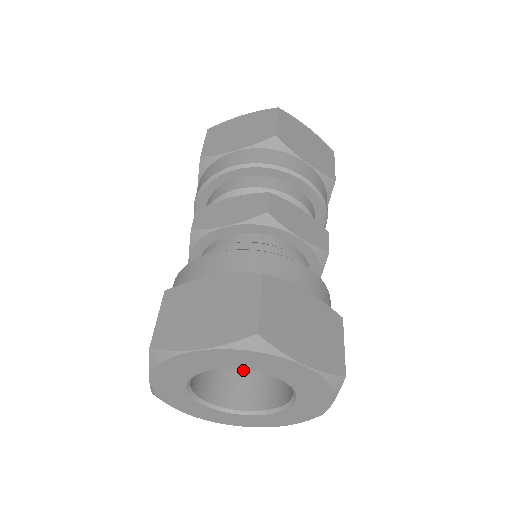
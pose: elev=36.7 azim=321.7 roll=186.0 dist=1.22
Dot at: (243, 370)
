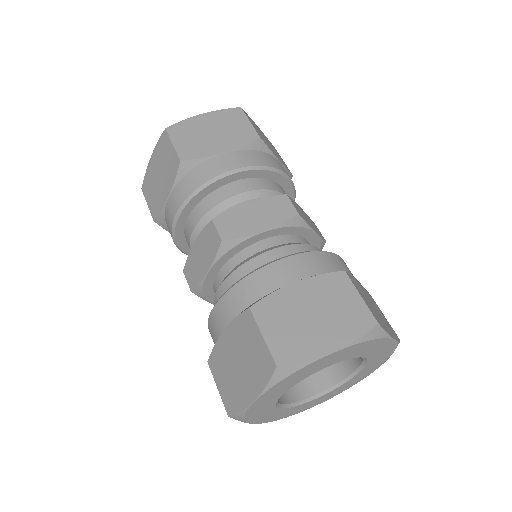
Dot at: occluded
